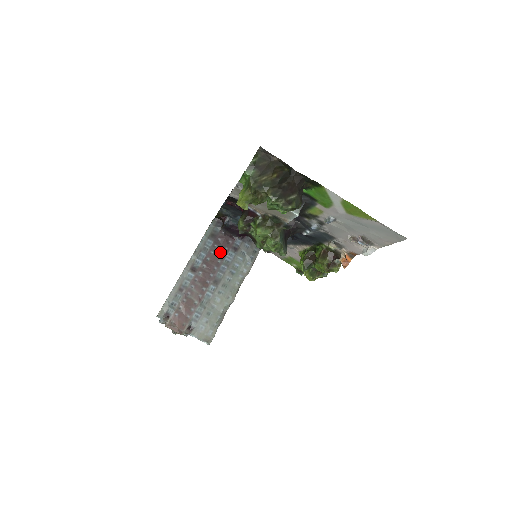
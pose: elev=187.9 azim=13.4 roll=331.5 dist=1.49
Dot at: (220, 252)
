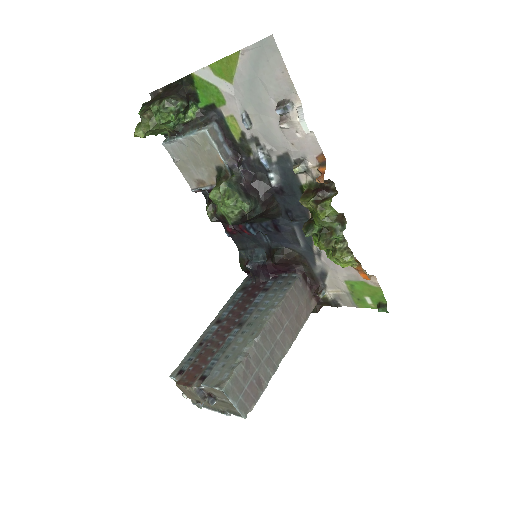
Dot at: (249, 298)
